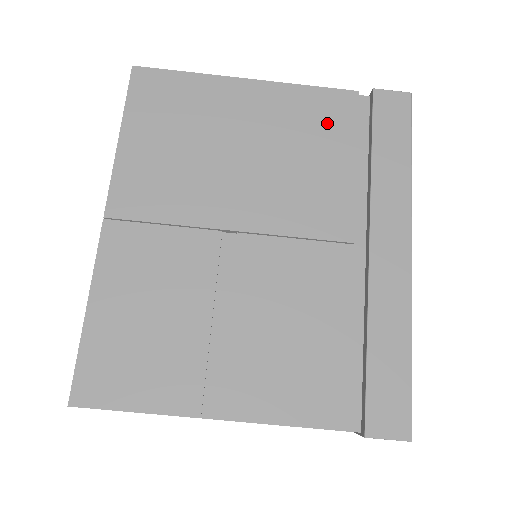
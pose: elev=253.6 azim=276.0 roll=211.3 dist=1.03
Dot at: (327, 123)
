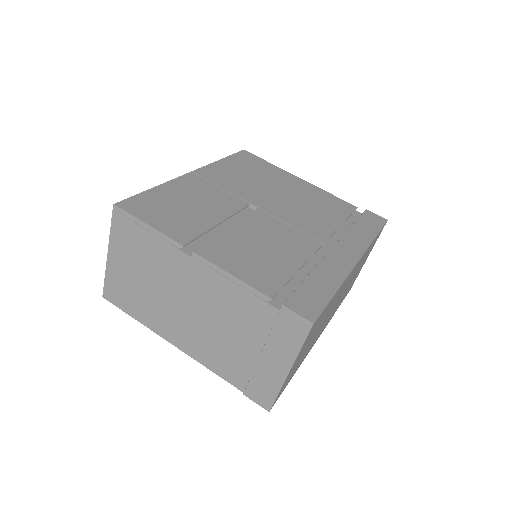
Dot at: (333, 206)
